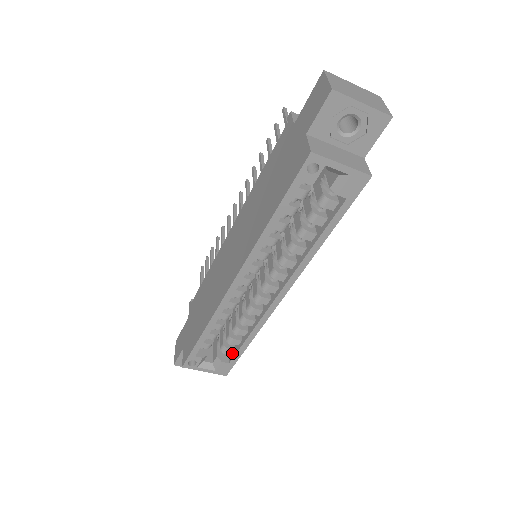
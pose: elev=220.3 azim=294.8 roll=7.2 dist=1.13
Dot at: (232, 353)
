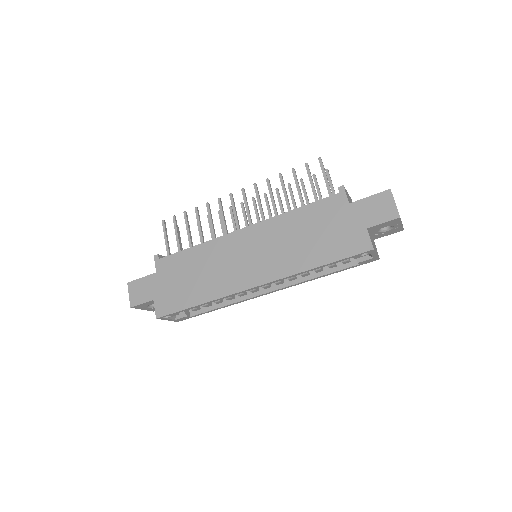
Dot at: (196, 310)
